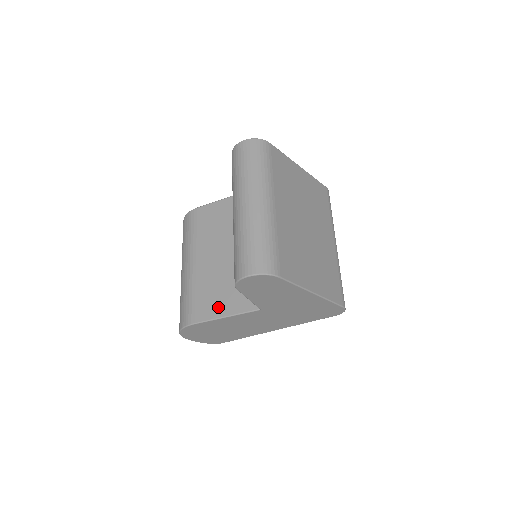
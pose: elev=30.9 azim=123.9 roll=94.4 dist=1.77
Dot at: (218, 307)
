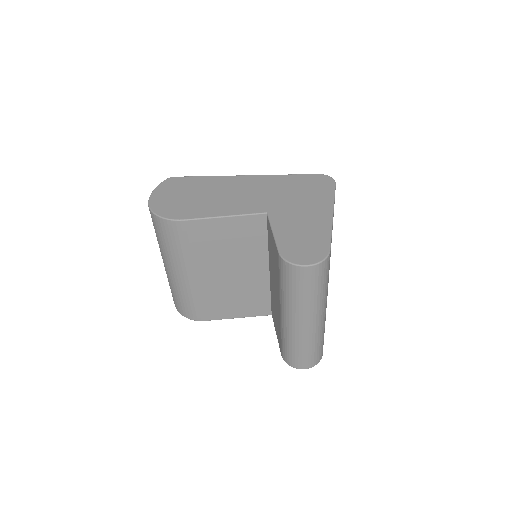
Dot at: (229, 312)
